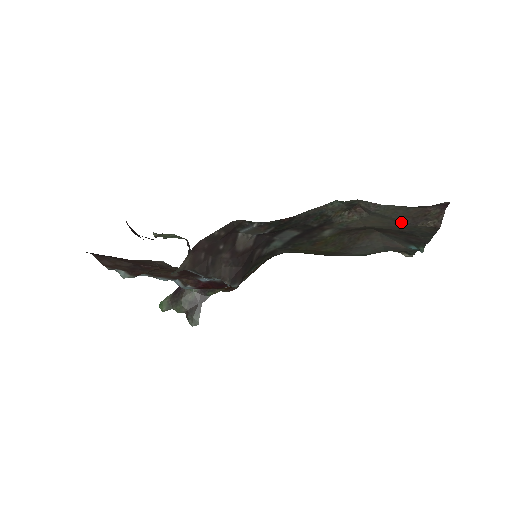
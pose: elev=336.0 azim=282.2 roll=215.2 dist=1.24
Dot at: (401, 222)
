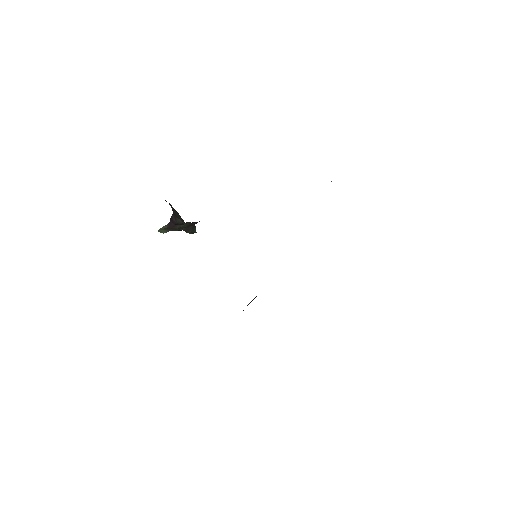
Dot at: occluded
